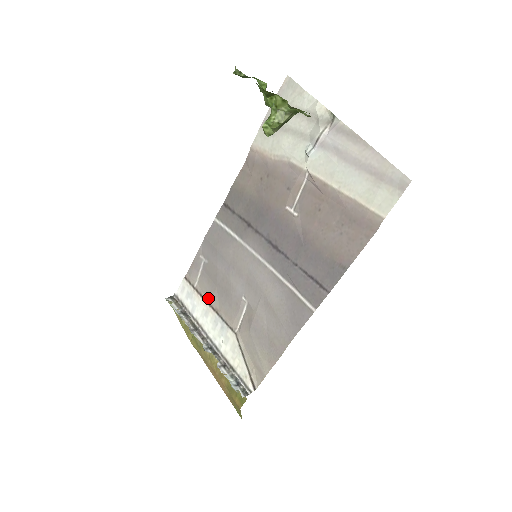
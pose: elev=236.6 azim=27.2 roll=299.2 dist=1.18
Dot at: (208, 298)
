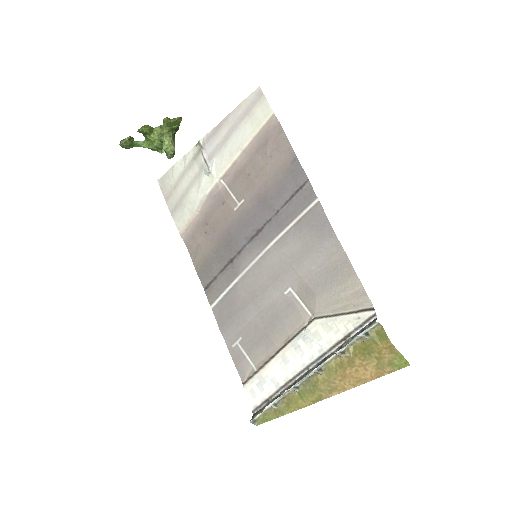
Dot at: (272, 351)
